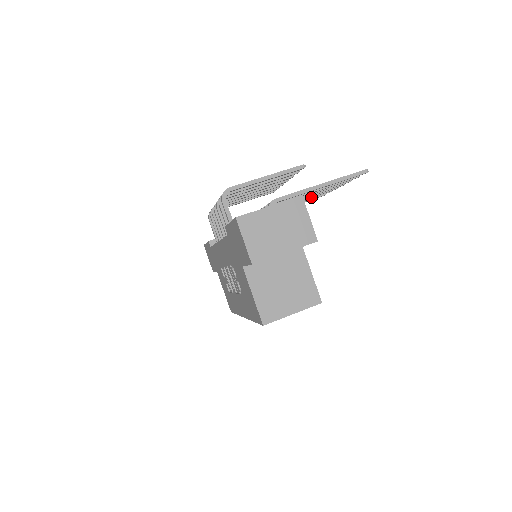
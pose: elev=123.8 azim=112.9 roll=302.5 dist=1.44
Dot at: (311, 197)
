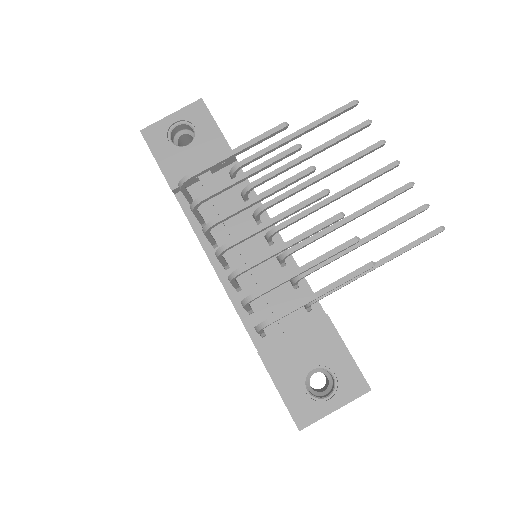
Dot at: (343, 162)
